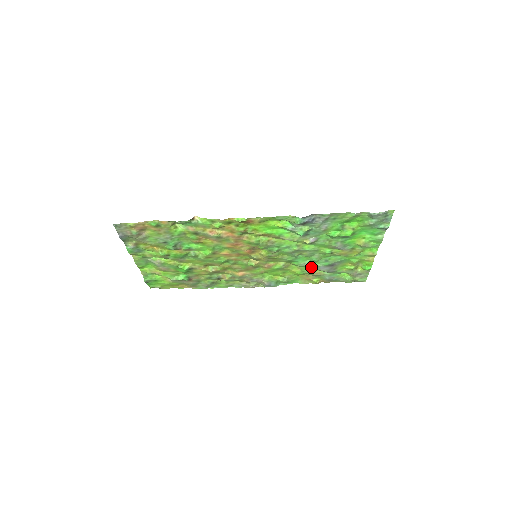
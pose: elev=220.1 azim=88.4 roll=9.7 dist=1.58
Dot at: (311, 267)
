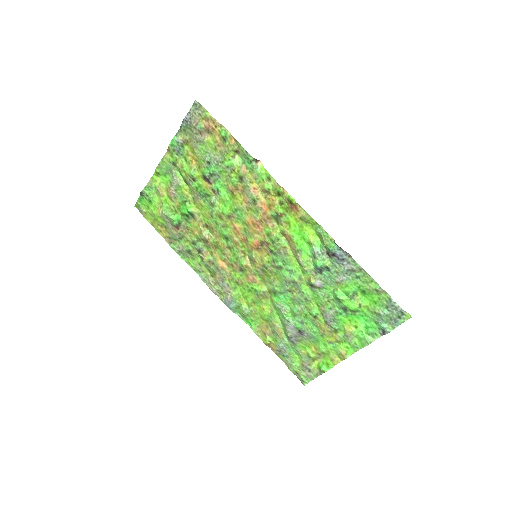
Dot at: (283, 317)
